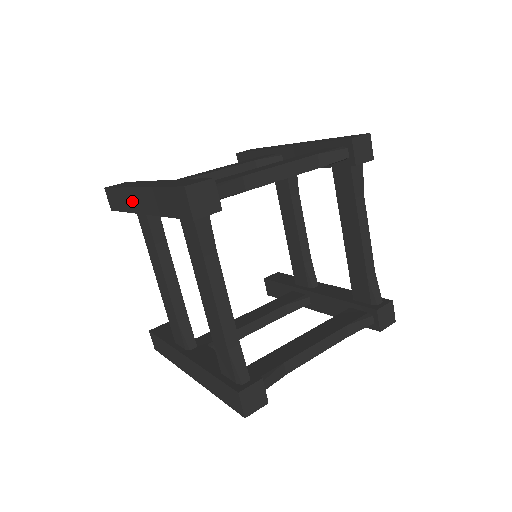
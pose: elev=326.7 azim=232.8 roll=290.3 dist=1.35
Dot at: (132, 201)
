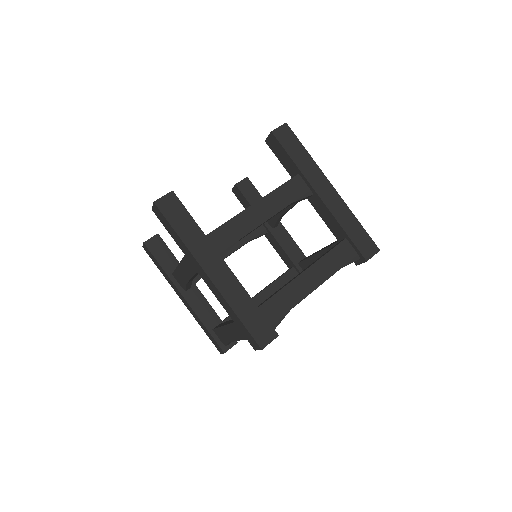
Dot at: (194, 263)
